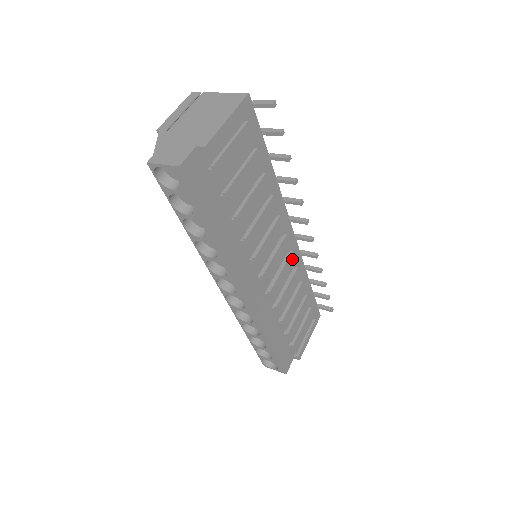
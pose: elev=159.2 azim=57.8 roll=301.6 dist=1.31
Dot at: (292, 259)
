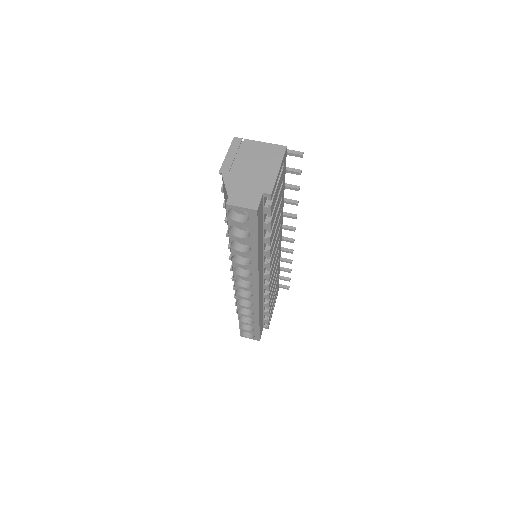
Dot at: (278, 256)
